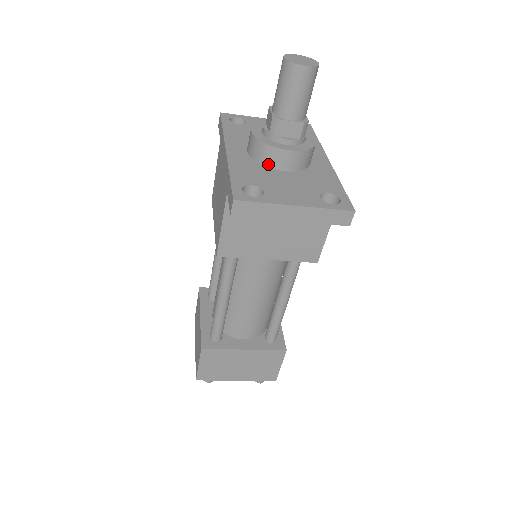
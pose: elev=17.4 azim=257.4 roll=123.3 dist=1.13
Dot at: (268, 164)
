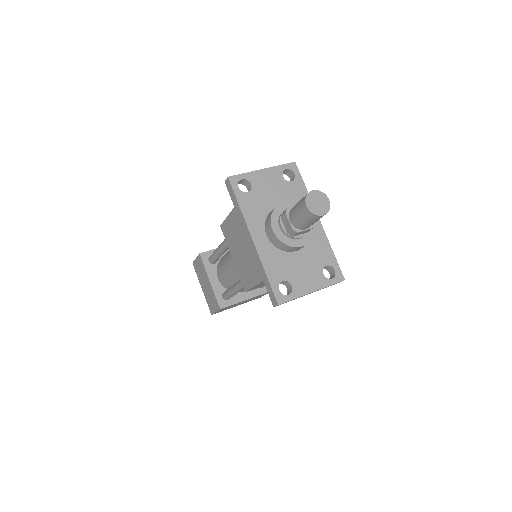
Dot at: (286, 251)
